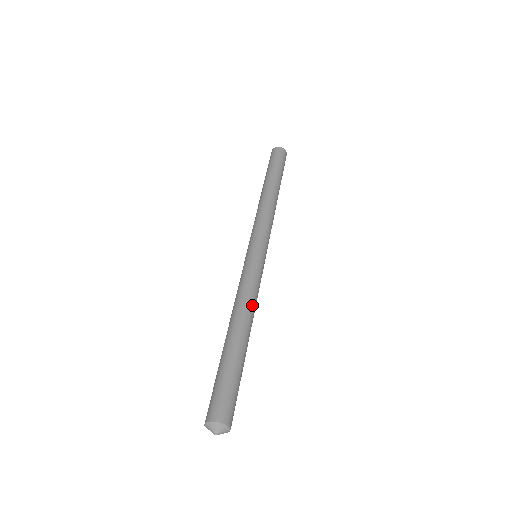
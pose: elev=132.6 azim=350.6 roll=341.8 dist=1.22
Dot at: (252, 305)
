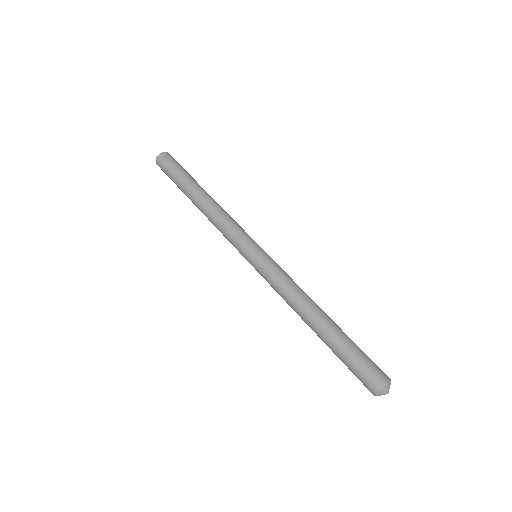
Dot at: (303, 293)
